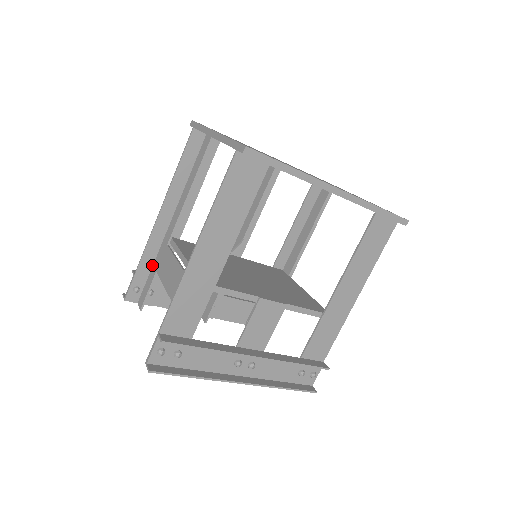
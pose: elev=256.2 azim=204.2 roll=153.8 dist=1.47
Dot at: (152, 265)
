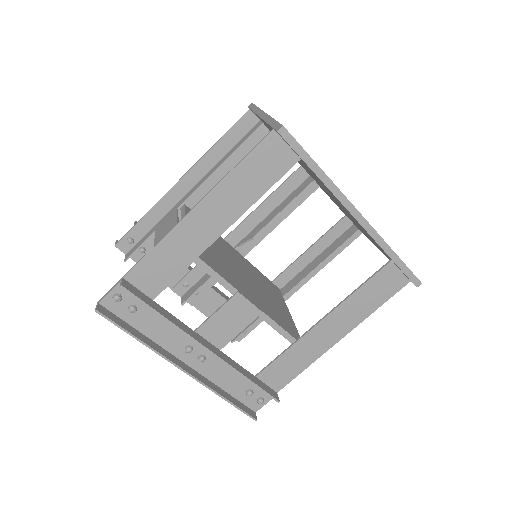
Dot at: (155, 224)
